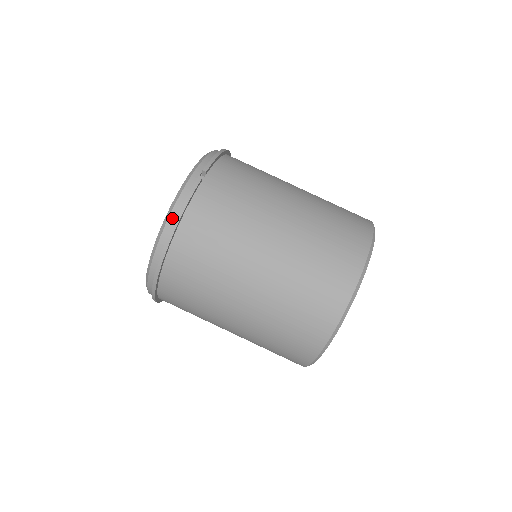
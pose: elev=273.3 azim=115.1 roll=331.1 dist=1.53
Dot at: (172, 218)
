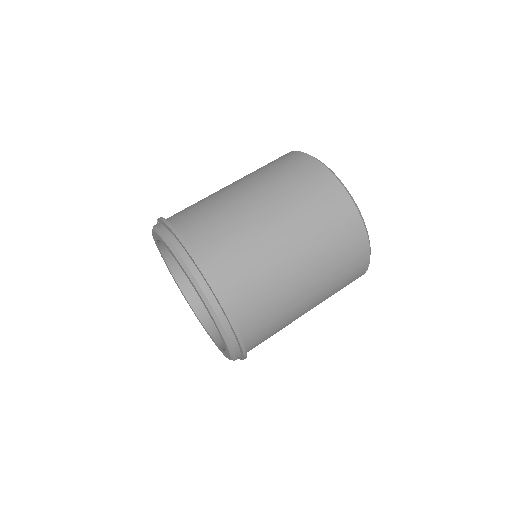
Dot at: (164, 230)
